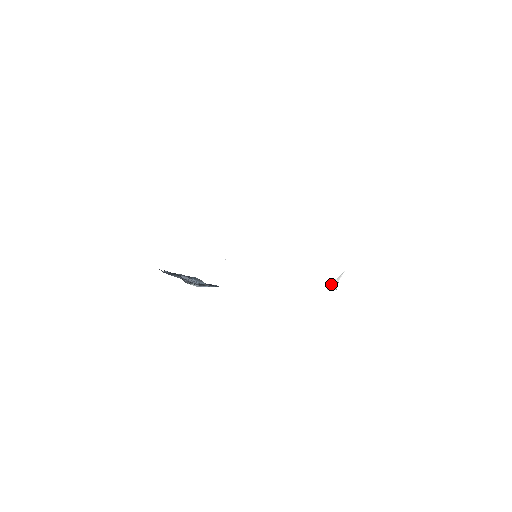
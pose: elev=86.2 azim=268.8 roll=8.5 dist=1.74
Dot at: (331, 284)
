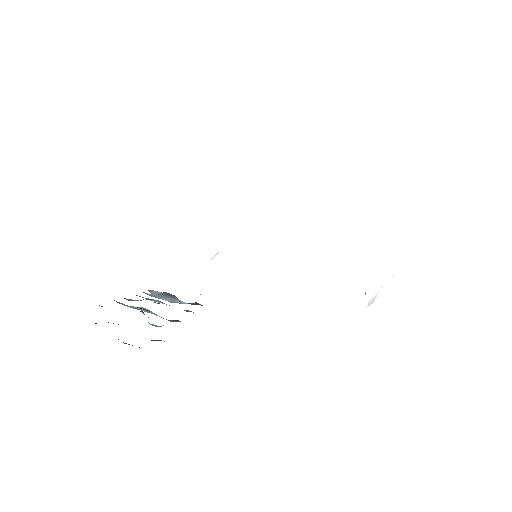
Dot at: (371, 299)
